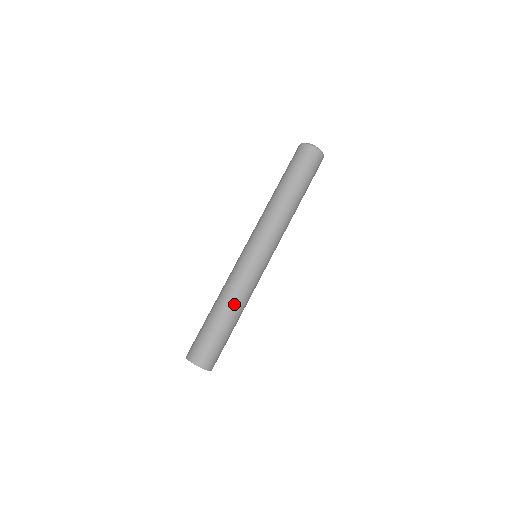
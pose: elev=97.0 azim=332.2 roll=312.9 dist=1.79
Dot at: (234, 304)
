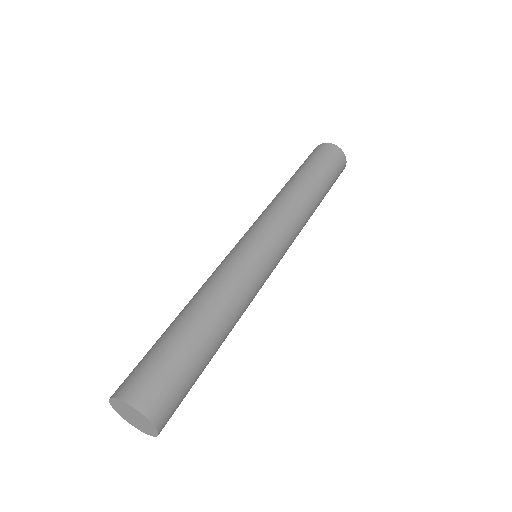
Dot at: (196, 297)
